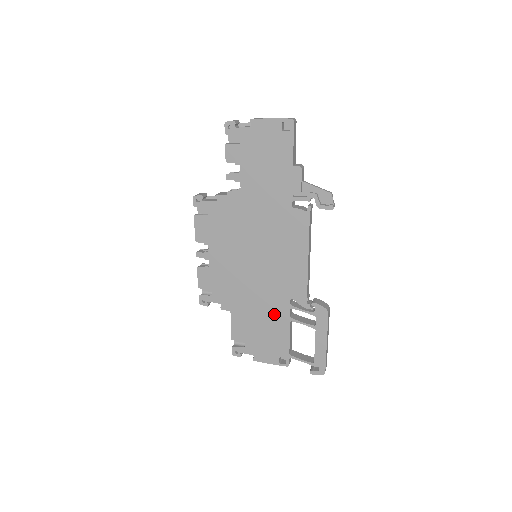
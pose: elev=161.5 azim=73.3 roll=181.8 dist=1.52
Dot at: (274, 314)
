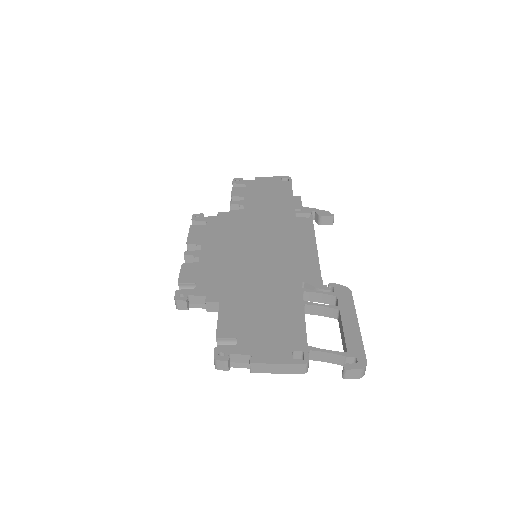
Dot at: (281, 299)
